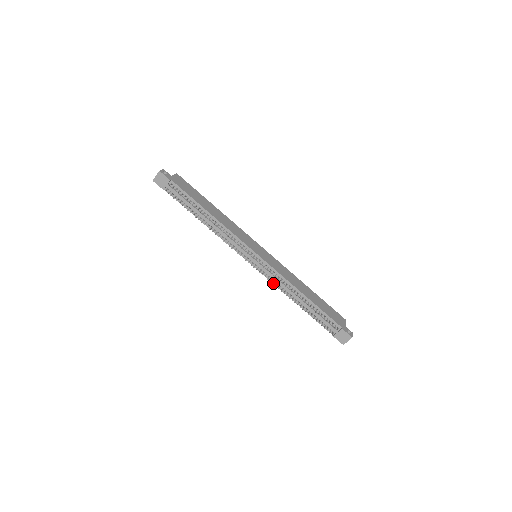
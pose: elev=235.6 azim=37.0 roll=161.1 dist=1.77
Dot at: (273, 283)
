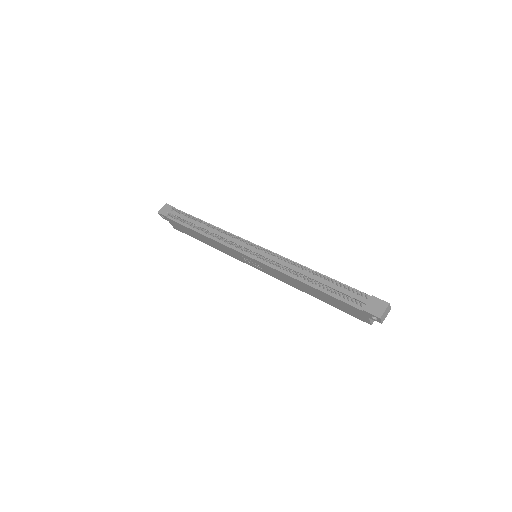
Dot at: (275, 262)
